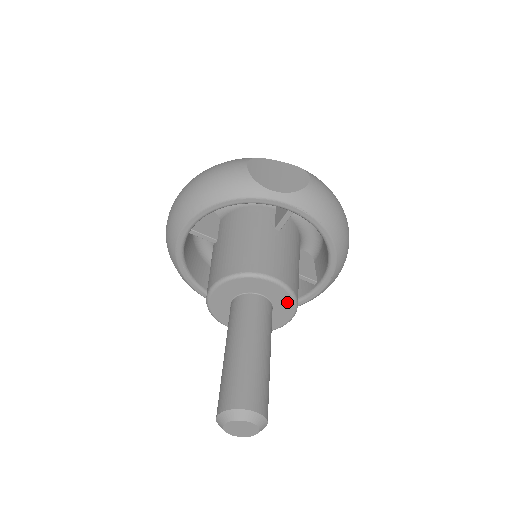
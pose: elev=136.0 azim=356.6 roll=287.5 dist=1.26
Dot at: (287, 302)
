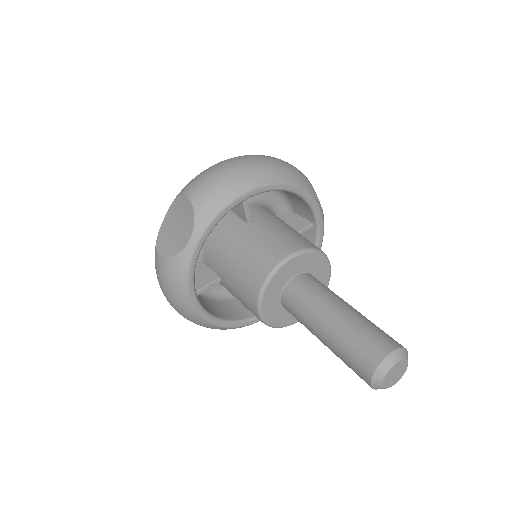
Dot at: occluded
